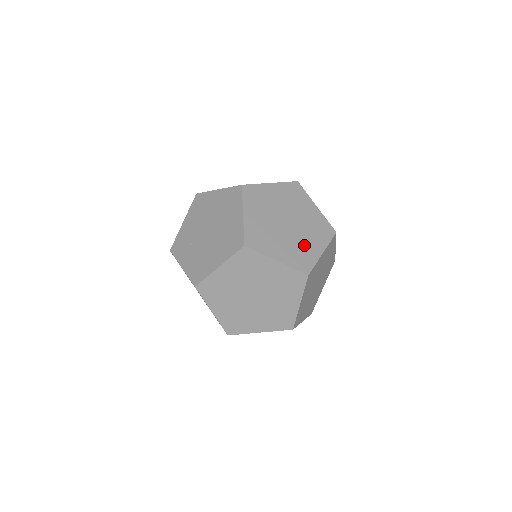
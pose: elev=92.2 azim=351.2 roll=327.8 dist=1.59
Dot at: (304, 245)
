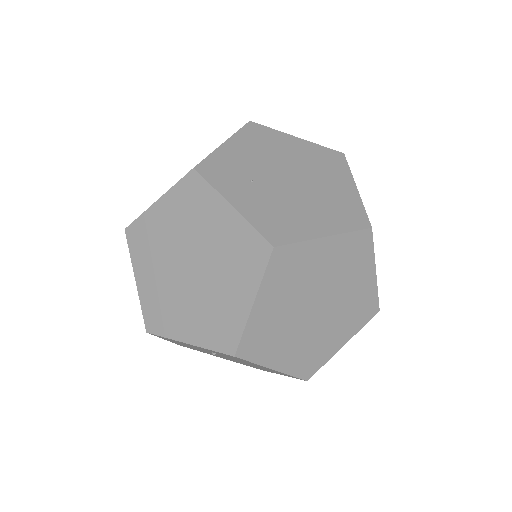
Dot at: occluded
